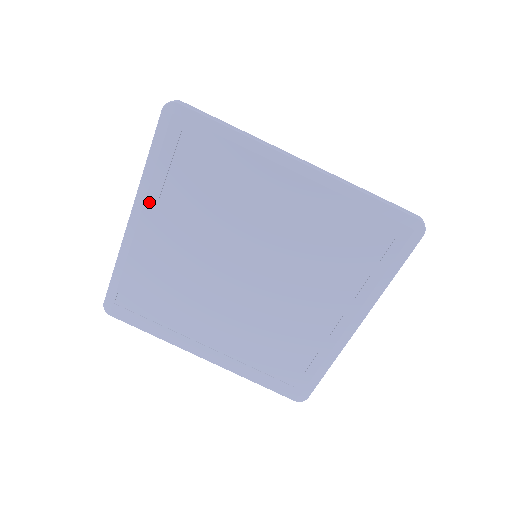
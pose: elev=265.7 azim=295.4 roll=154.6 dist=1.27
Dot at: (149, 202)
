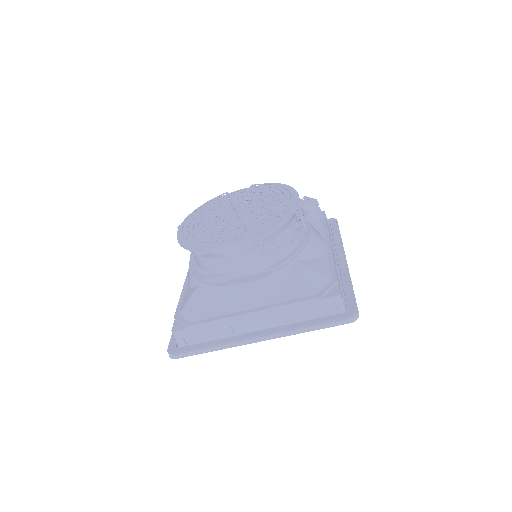
Dot at: occluded
